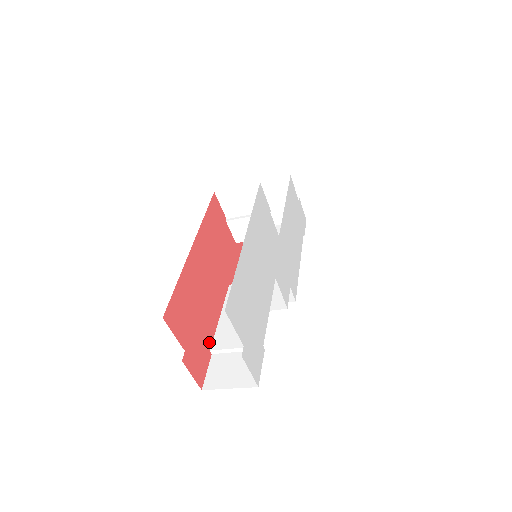
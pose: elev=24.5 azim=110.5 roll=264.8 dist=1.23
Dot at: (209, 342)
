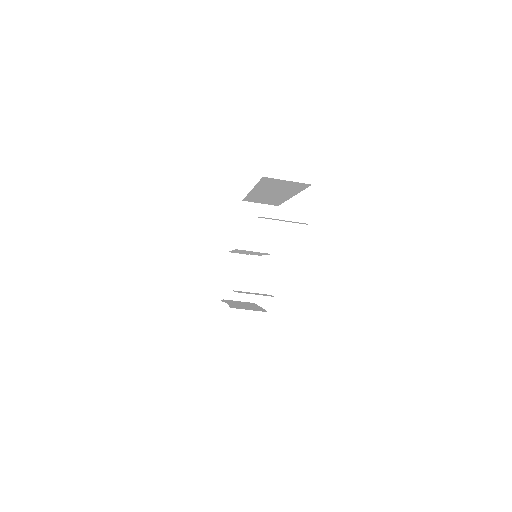
Dot at: occluded
